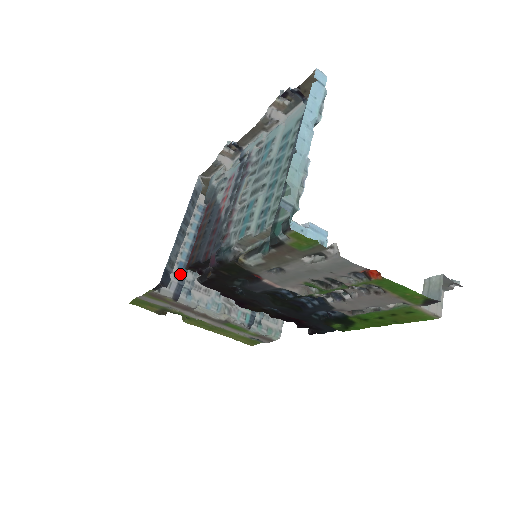
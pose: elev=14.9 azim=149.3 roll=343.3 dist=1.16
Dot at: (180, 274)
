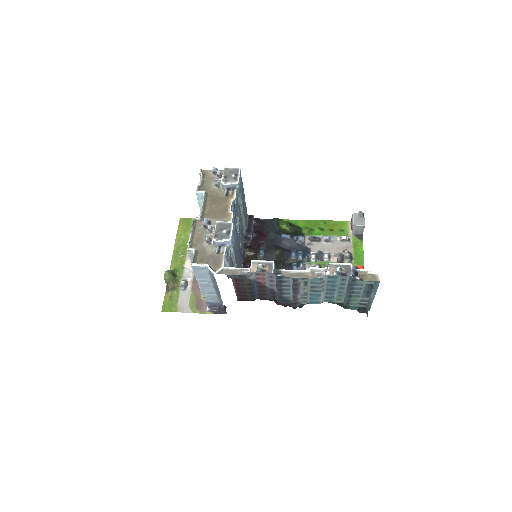
Dot at: occluded
